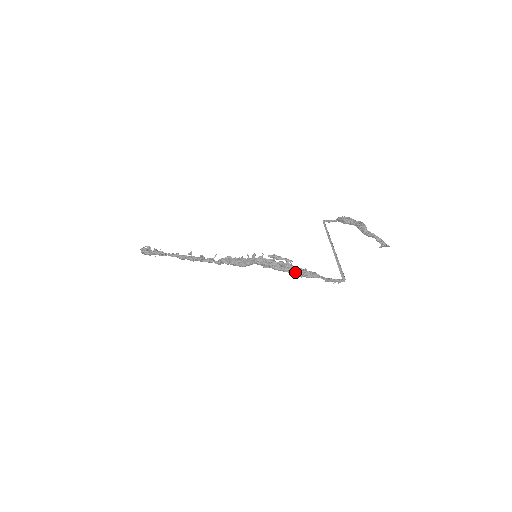
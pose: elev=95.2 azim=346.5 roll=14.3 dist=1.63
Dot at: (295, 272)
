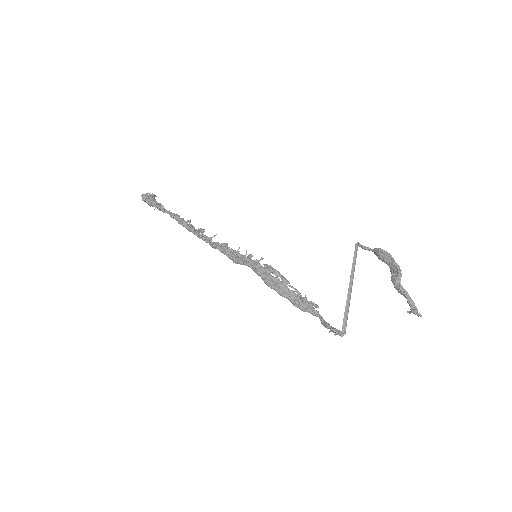
Dot at: (288, 298)
